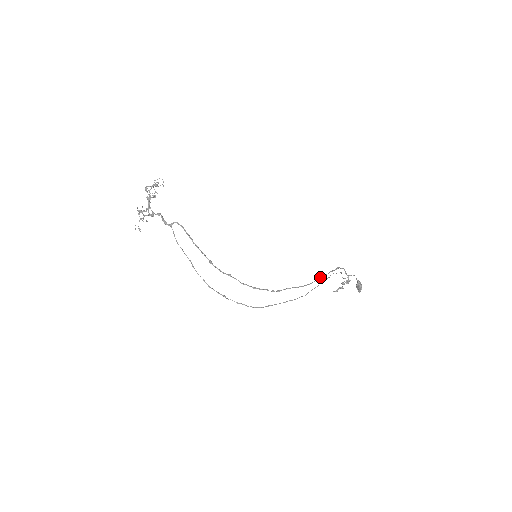
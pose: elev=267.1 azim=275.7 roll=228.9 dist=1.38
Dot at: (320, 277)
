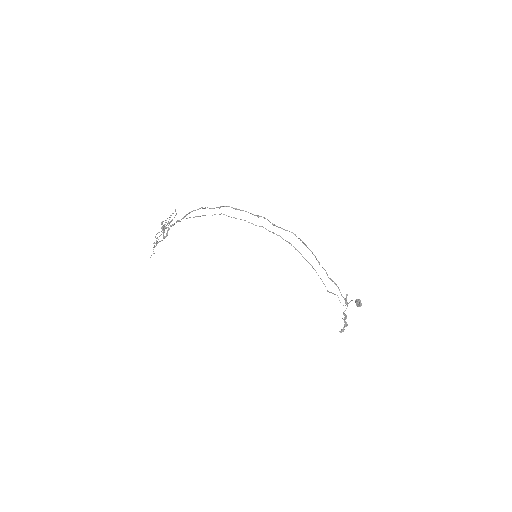
Dot at: occluded
